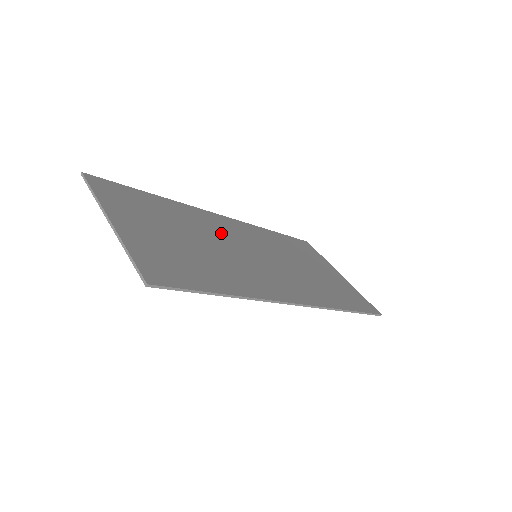
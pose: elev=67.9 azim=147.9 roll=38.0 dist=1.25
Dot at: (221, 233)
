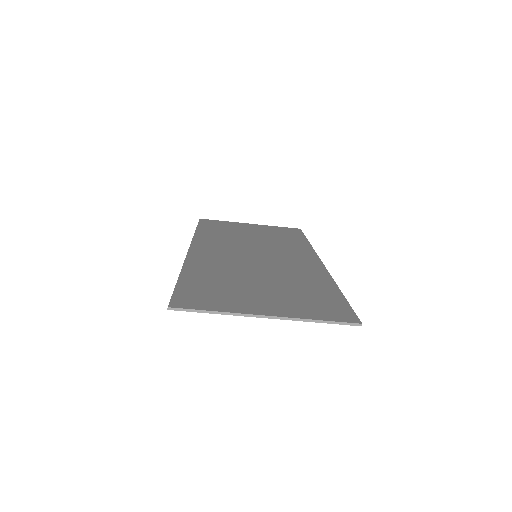
Dot at: (230, 261)
